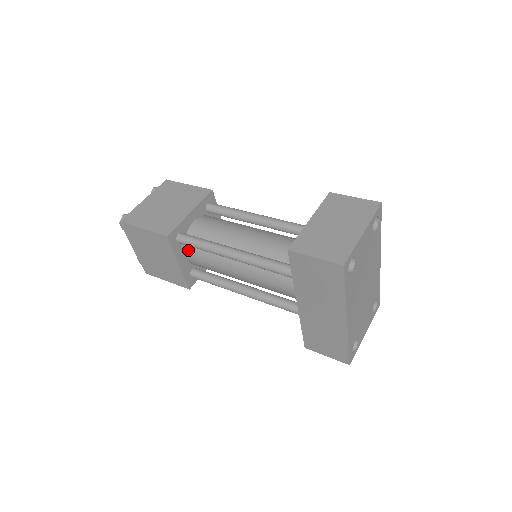
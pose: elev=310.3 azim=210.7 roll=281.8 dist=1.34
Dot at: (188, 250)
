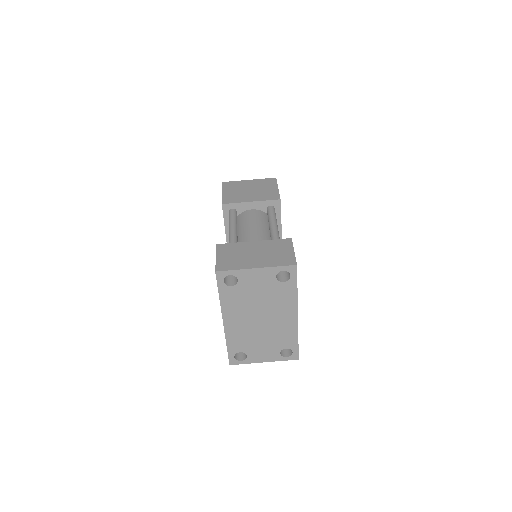
Dot at: occluded
